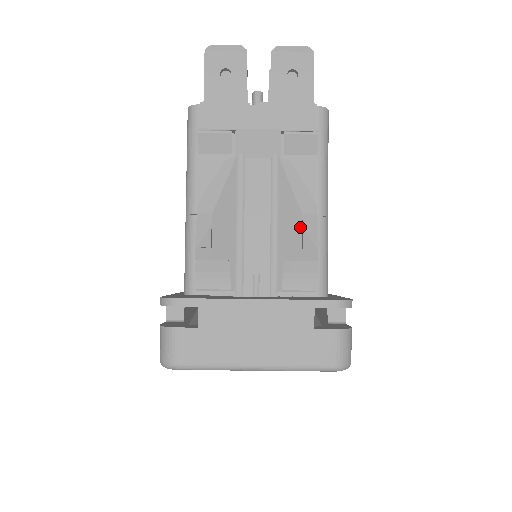
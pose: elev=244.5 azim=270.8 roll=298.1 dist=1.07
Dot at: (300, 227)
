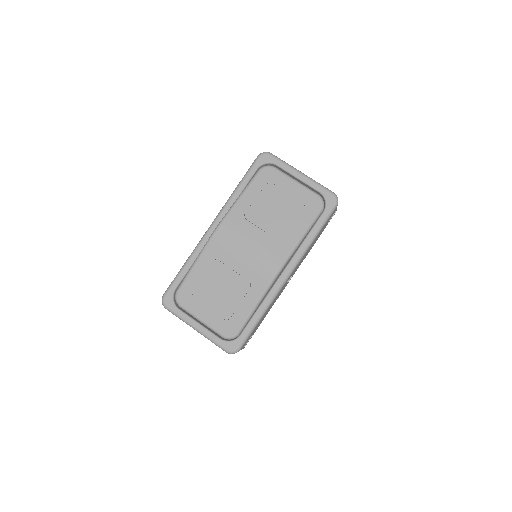
Dot at: occluded
